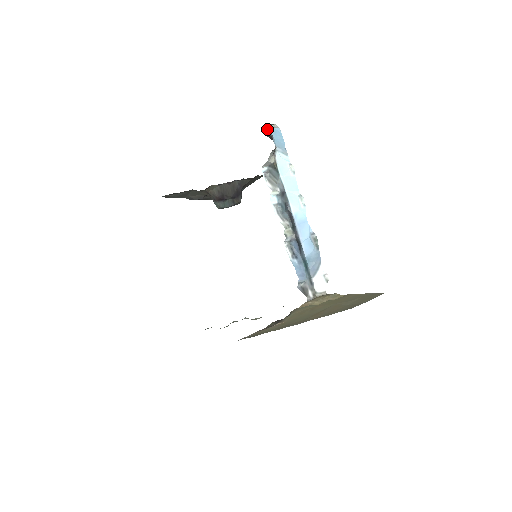
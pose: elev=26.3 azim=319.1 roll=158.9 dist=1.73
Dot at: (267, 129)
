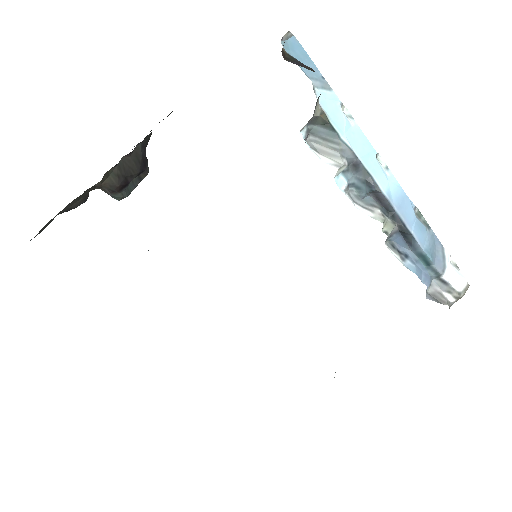
Dot at: (283, 48)
